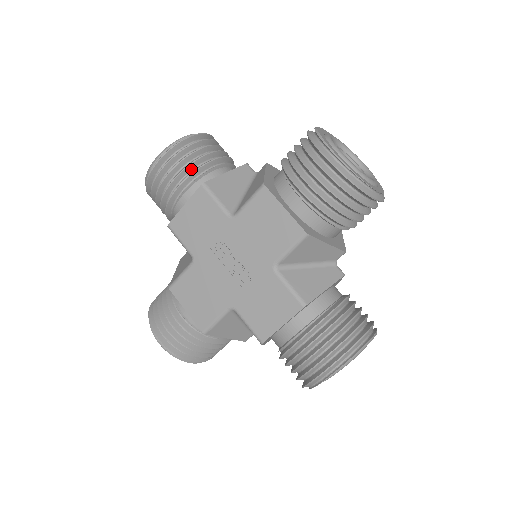
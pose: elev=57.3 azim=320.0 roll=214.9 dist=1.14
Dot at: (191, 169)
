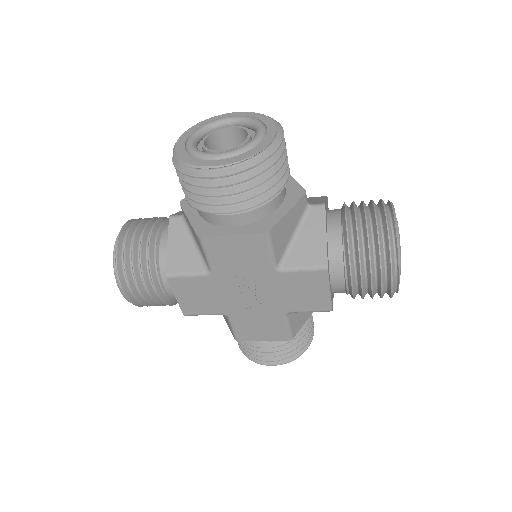
Dot at: (256, 195)
